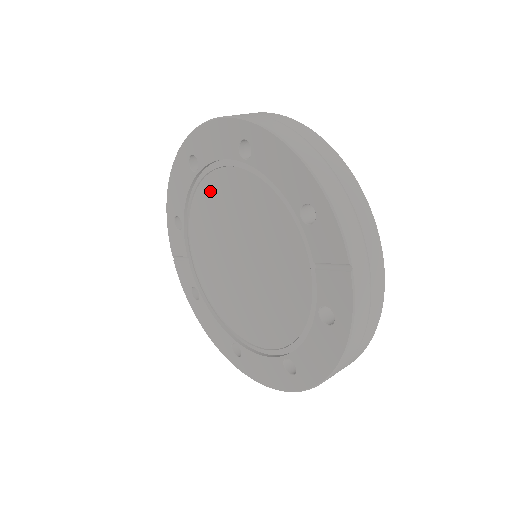
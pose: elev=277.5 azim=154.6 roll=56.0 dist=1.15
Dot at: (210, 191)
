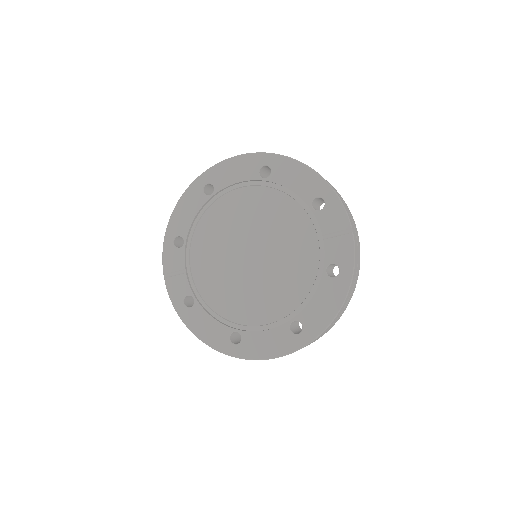
Dot at: (222, 208)
